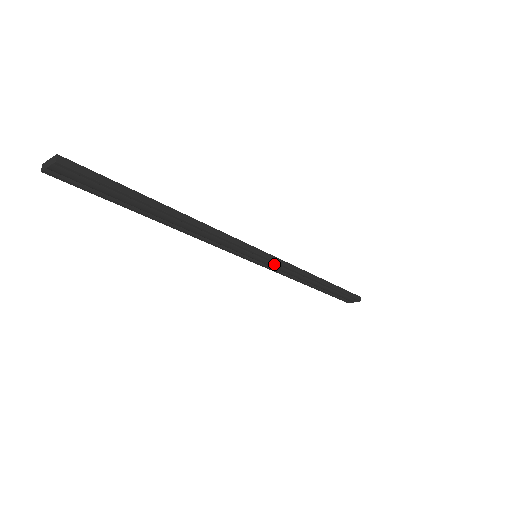
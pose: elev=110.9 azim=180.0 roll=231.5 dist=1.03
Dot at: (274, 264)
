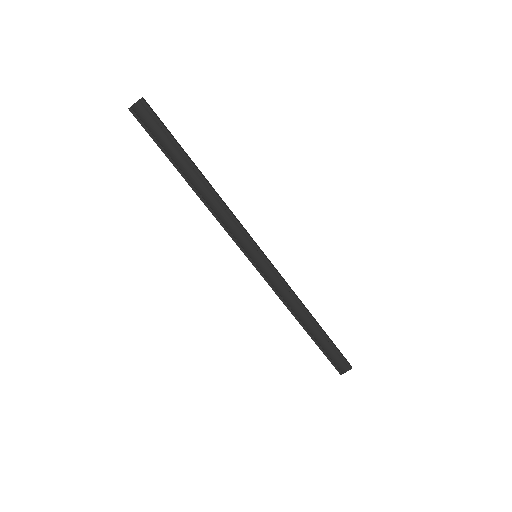
Dot at: (270, 271)
